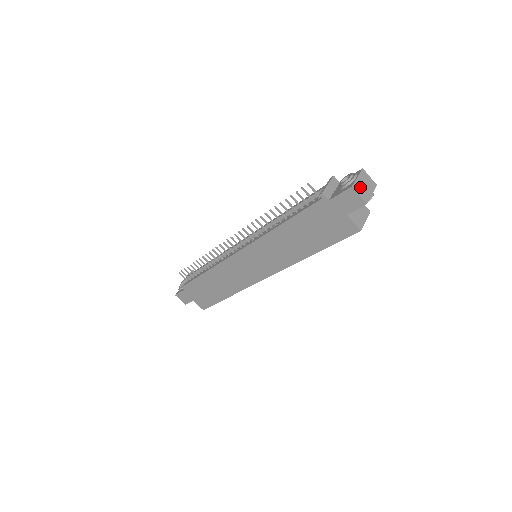
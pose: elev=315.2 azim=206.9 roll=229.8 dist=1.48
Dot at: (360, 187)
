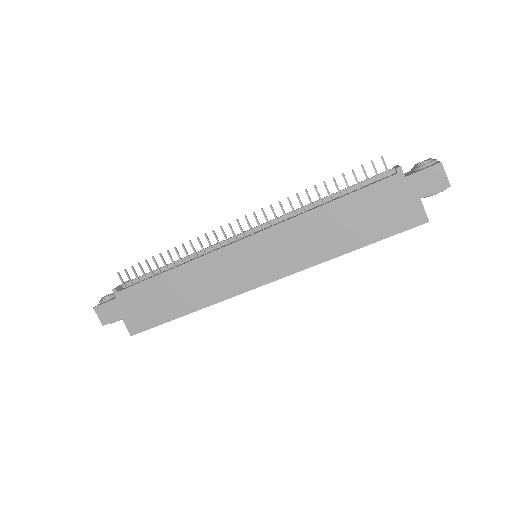
Dot at: occluded
